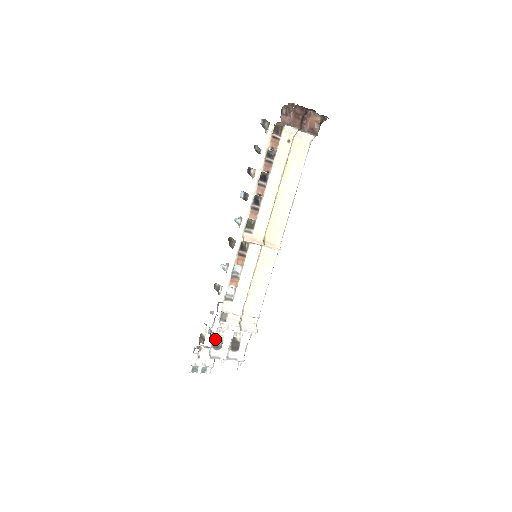
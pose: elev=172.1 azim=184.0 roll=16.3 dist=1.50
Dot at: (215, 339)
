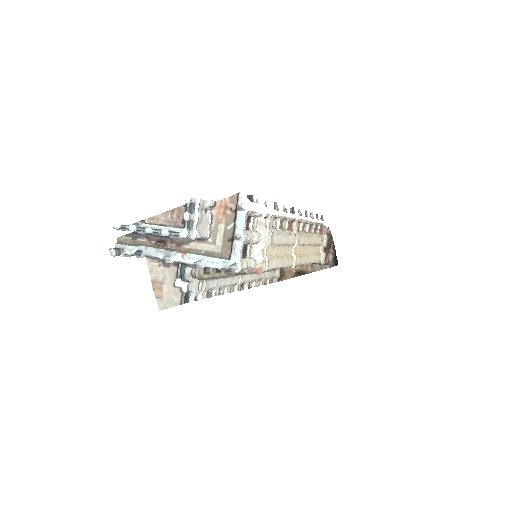
Dot at: (247, 219)
